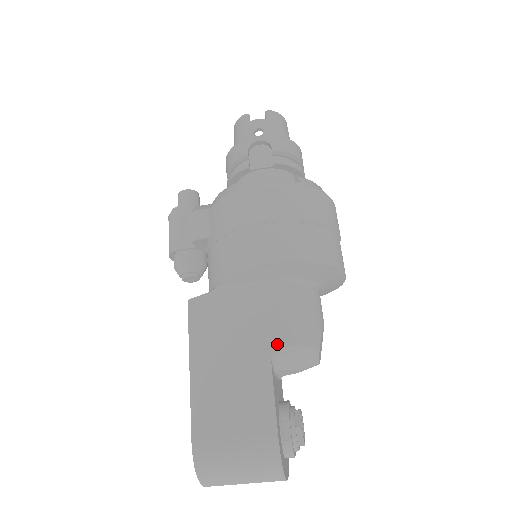
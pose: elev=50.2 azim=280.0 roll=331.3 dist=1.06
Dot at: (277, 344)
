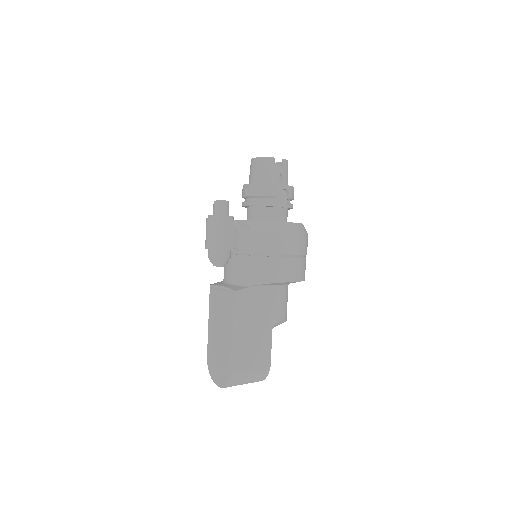
Dot at: (276, 320)
